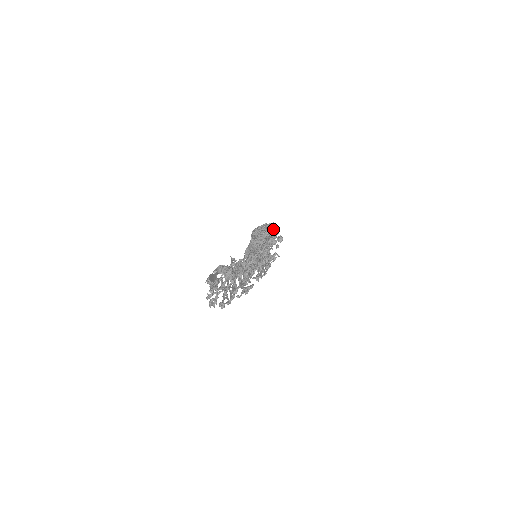
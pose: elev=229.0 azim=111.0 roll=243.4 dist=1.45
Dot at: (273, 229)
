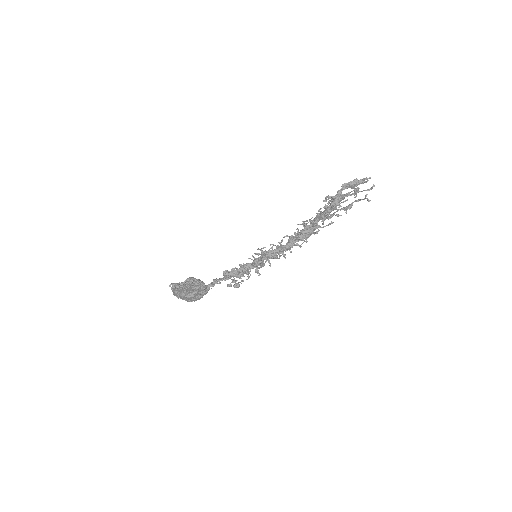
Dot at: occluded
